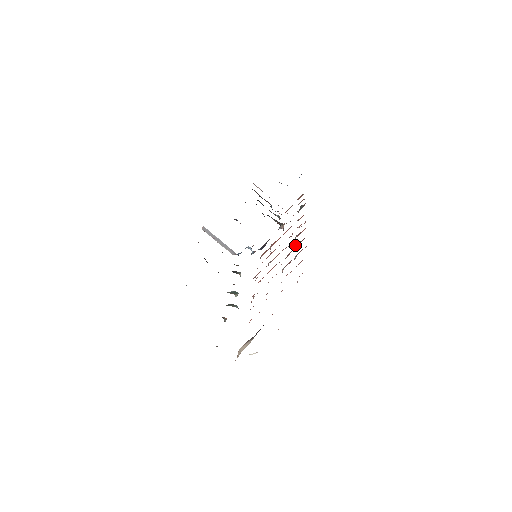
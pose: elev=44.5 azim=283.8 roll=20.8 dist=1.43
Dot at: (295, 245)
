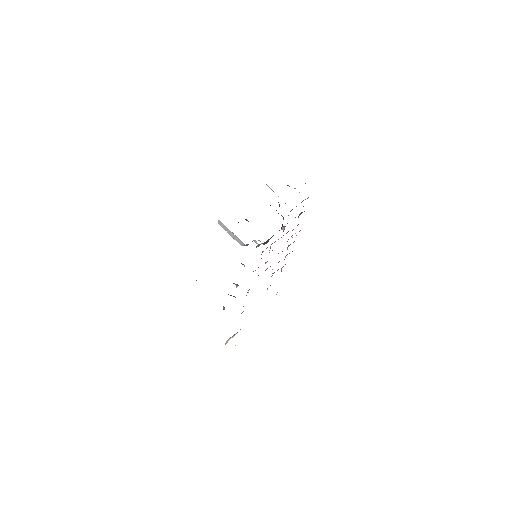
Dot at: occluded
